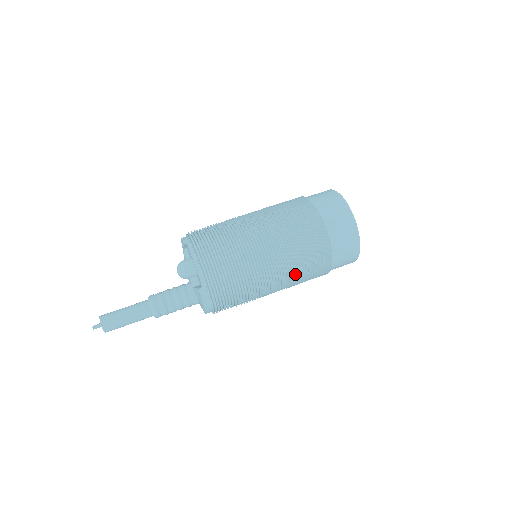
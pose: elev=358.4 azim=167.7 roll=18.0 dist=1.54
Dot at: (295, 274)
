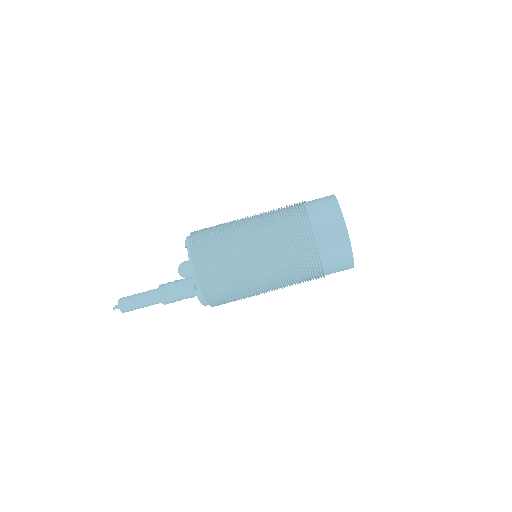
Dot at: (286, 281)
